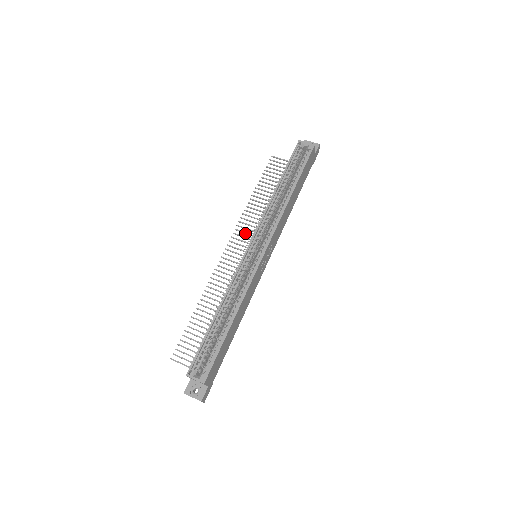
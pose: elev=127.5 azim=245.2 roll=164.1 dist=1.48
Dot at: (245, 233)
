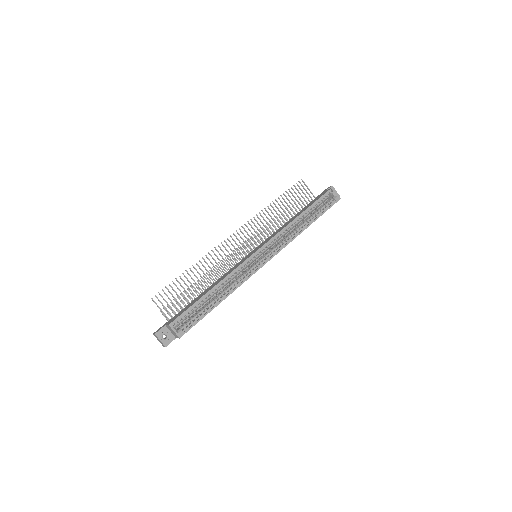
Dot at: (254, 230)
